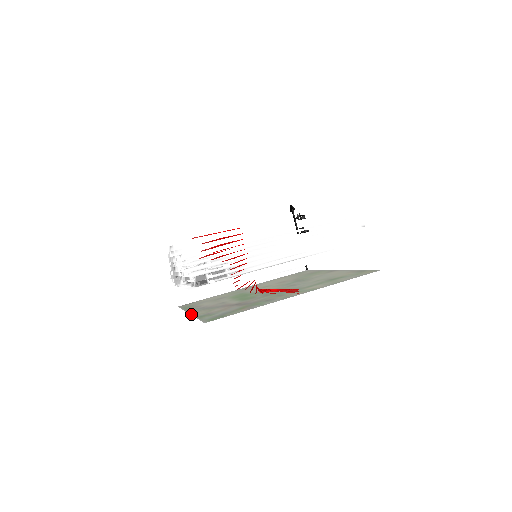
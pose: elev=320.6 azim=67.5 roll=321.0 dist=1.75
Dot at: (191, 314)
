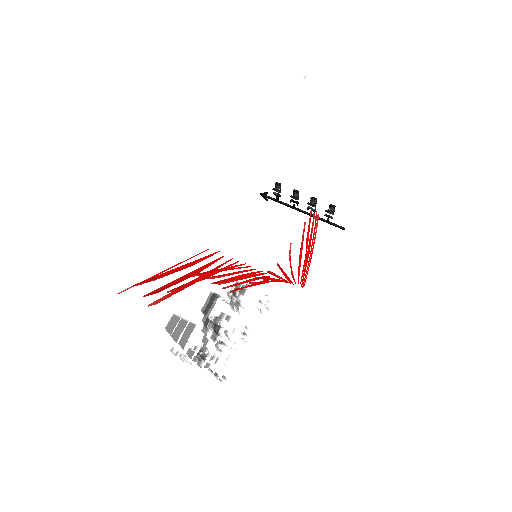
Dot at: occluded
